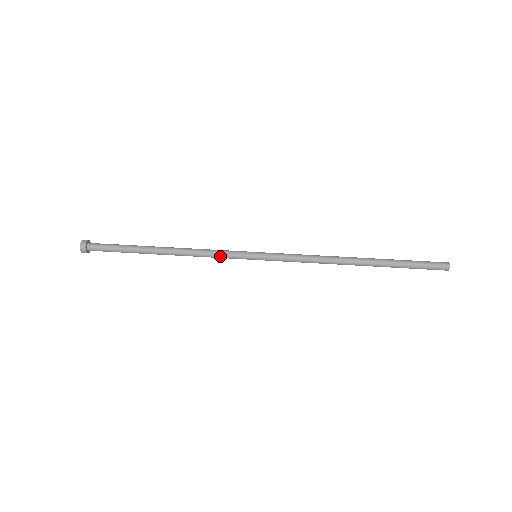
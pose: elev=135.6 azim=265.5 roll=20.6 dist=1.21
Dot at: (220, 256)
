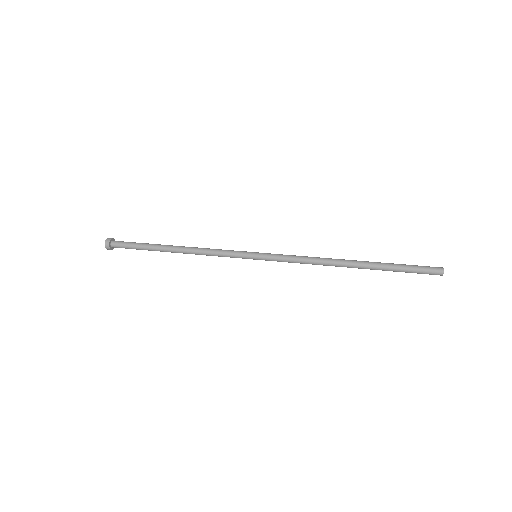
Dot at: (223, 255)
